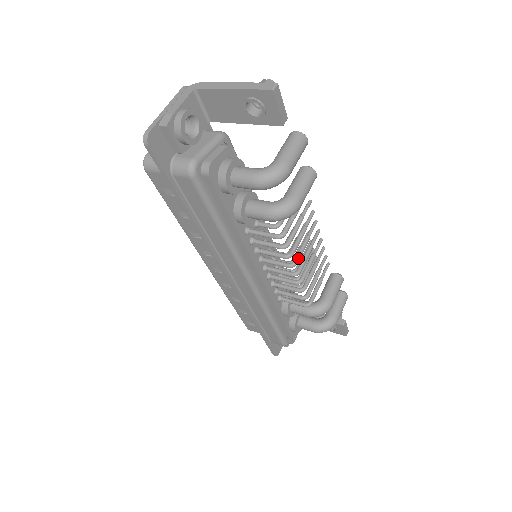
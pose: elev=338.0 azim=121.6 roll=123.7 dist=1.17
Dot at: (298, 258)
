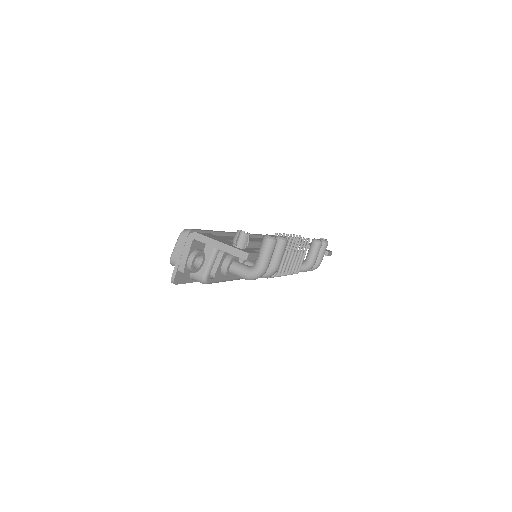
Dot at: (284, 270)
